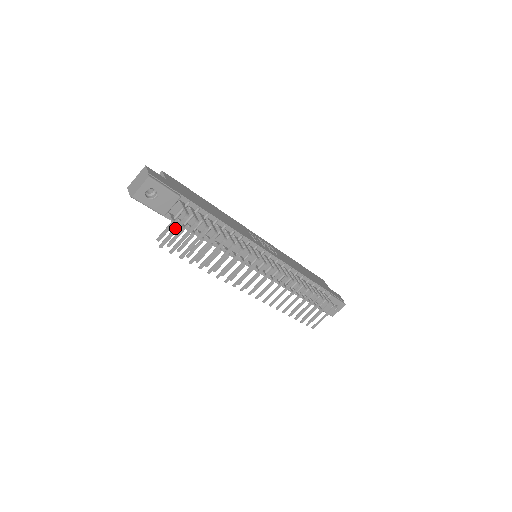
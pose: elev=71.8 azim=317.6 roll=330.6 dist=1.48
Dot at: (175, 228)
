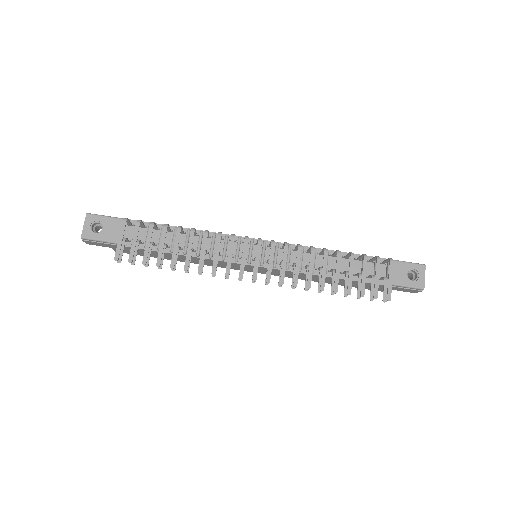
Dot at: (120, 234)
